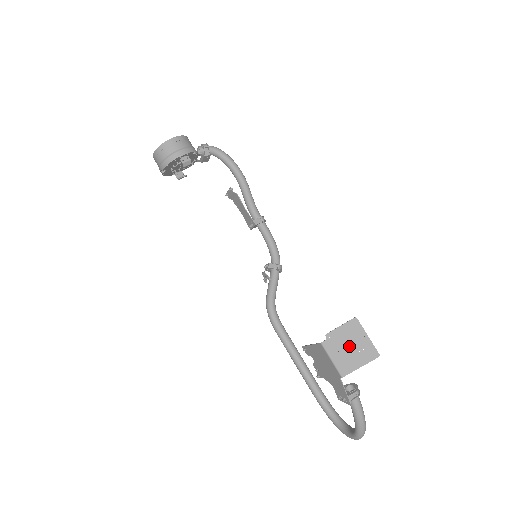
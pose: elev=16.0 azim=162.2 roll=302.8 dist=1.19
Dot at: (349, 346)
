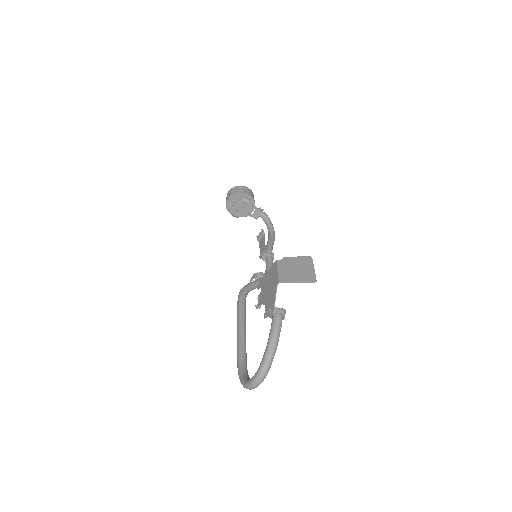
Dot at: (296, 268)
